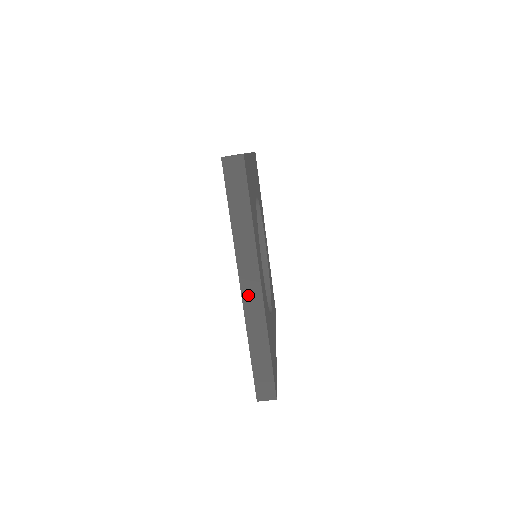
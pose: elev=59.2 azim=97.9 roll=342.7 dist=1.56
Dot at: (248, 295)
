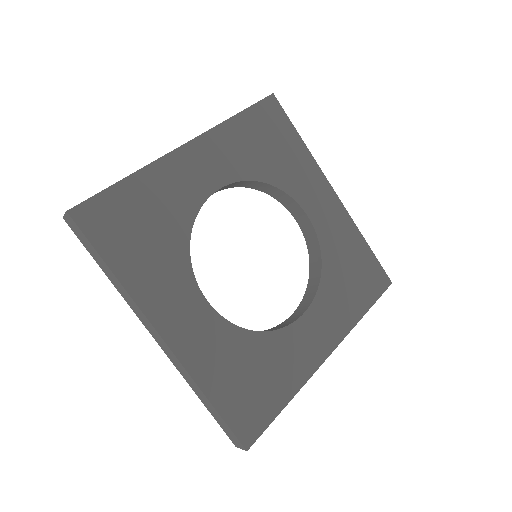
Dot at: (162, 346)
